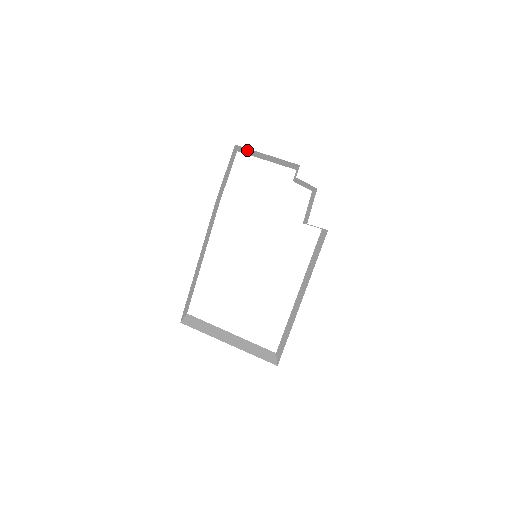
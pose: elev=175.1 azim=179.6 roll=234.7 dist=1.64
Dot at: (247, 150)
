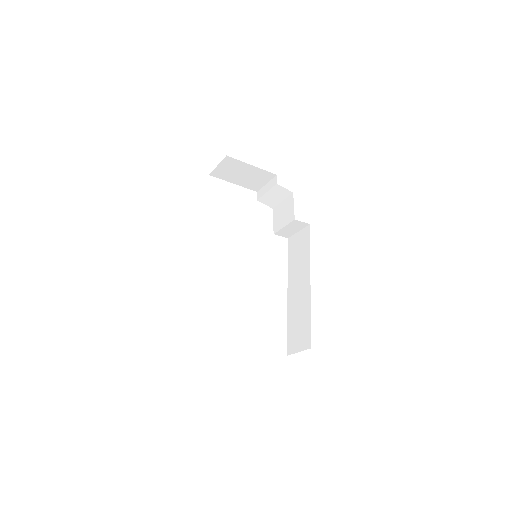
Dot at: (230, 165)
